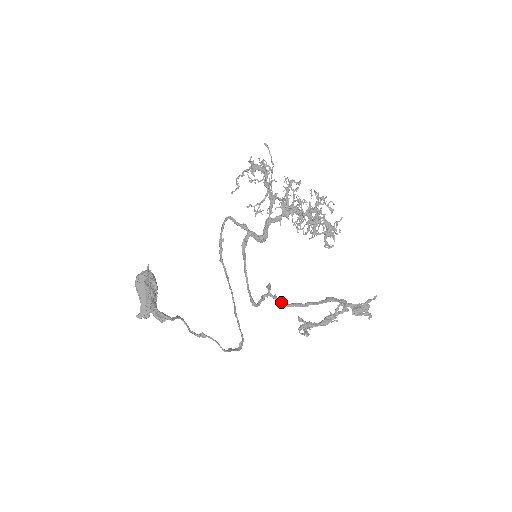
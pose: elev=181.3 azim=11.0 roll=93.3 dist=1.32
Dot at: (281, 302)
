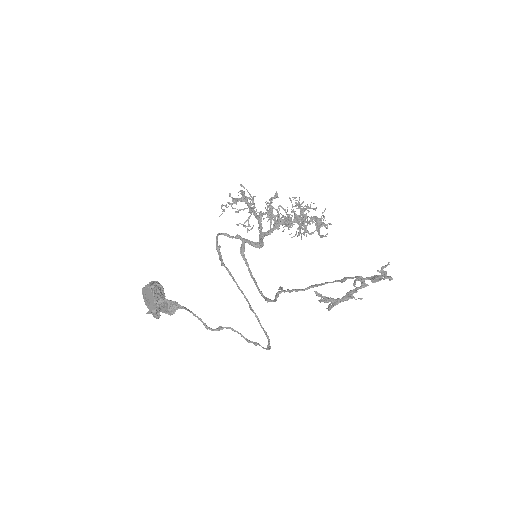
Dot at: (294, 290)
